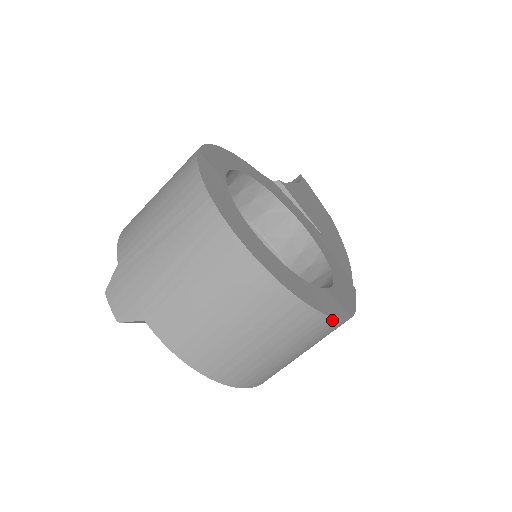
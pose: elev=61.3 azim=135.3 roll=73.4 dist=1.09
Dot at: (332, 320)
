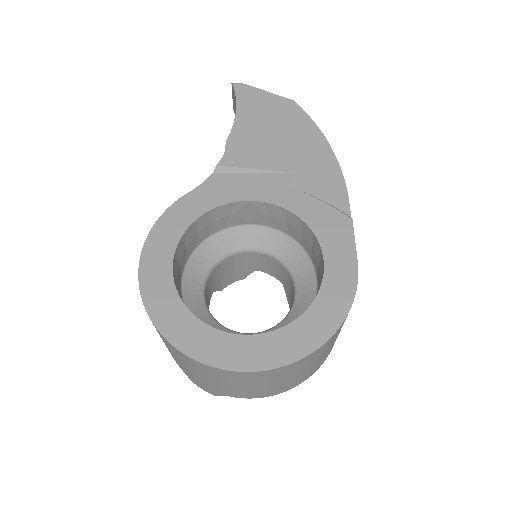
Dot at: (337, 331)
